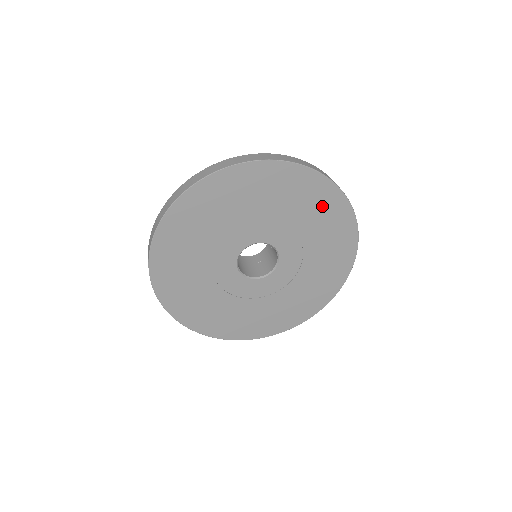
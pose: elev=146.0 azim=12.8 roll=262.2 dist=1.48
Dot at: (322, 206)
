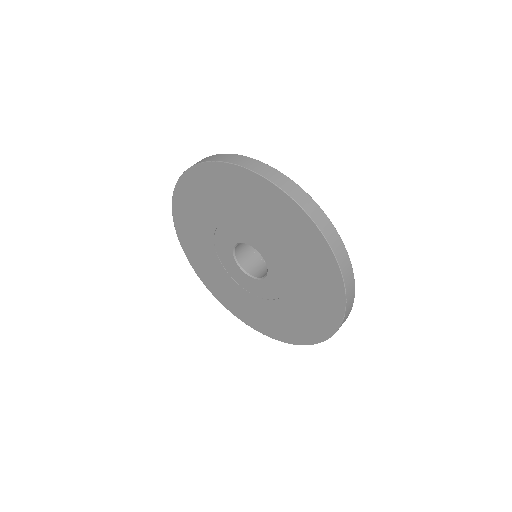
Dot at: (277, 211)
